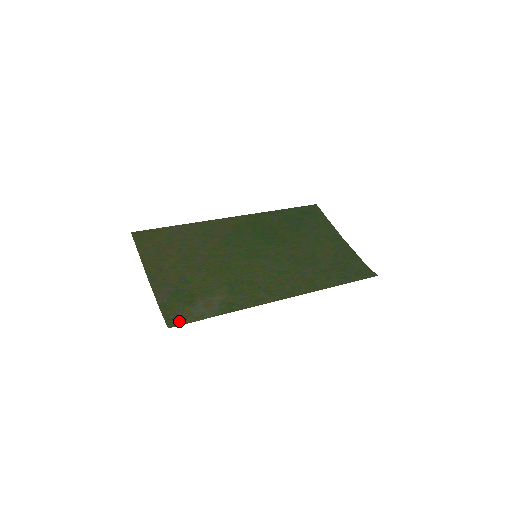
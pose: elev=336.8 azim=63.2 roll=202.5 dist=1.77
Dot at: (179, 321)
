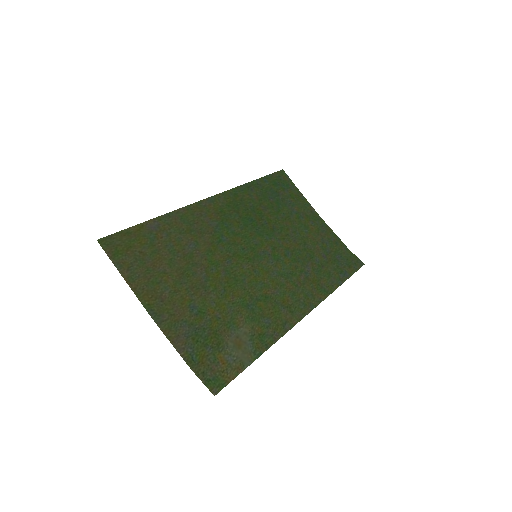
Dot at: (221, 380)
